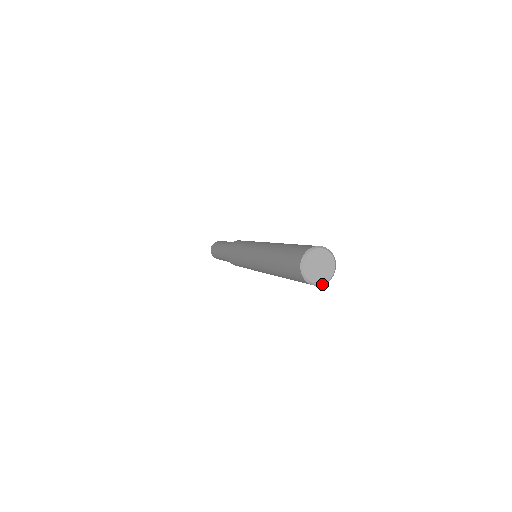
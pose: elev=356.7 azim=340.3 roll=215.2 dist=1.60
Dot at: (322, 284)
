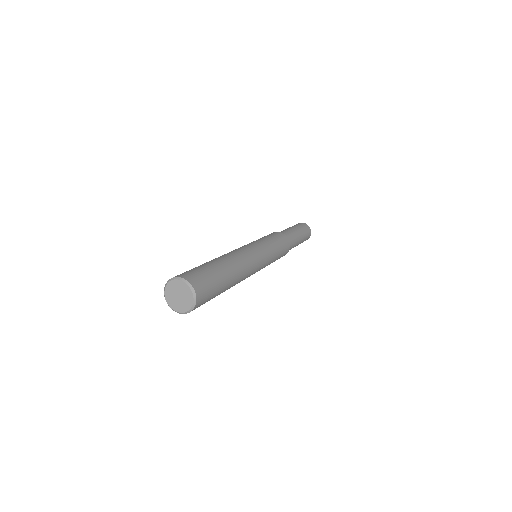
Dot at: (172, 309)
